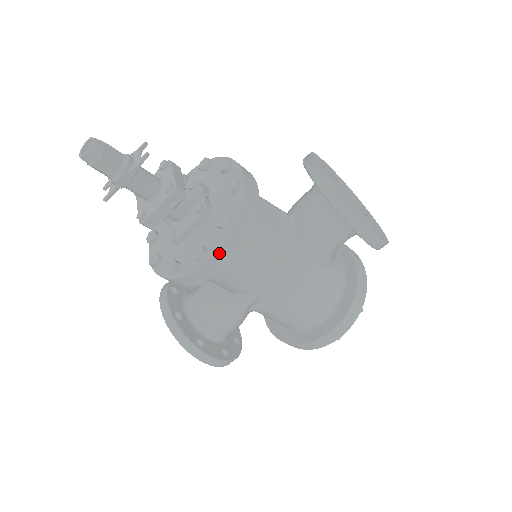
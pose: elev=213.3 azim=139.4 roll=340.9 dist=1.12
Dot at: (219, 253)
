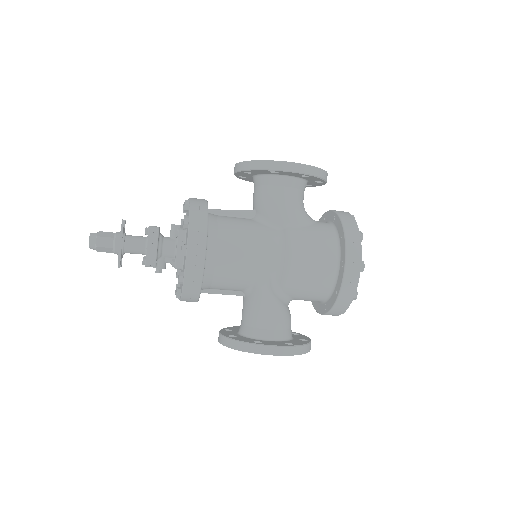
Dot at: (192, 239)
